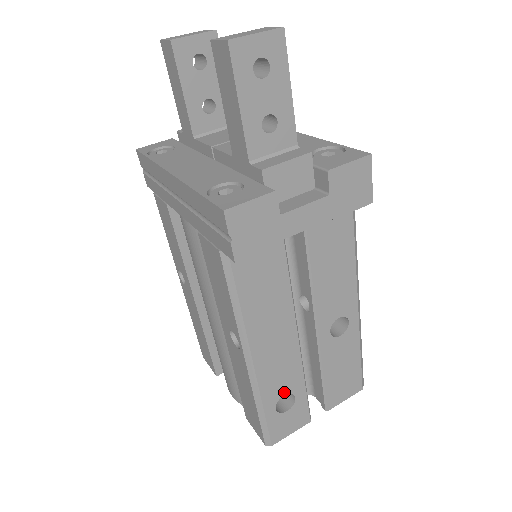
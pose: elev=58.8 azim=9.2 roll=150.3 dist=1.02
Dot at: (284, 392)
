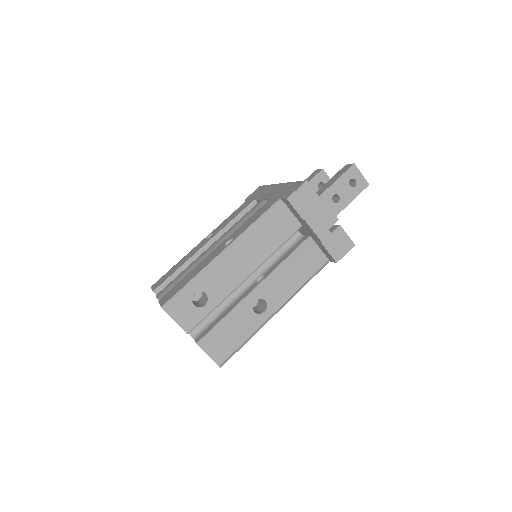
Dot at: (208, 292)
